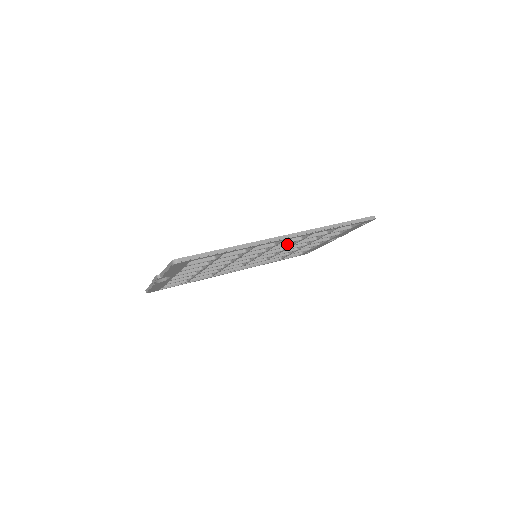
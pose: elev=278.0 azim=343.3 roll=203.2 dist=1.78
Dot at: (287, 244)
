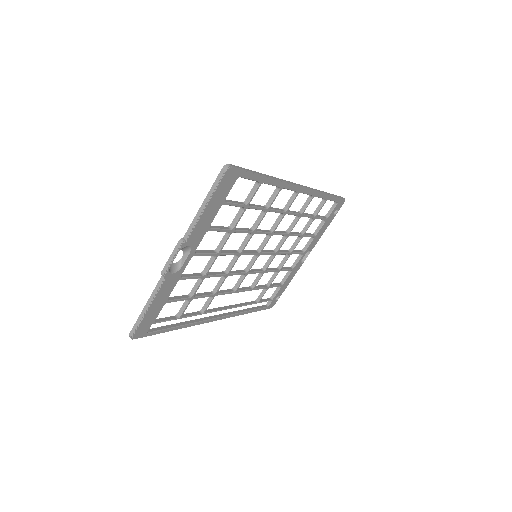
Dot at: (284, 232)
